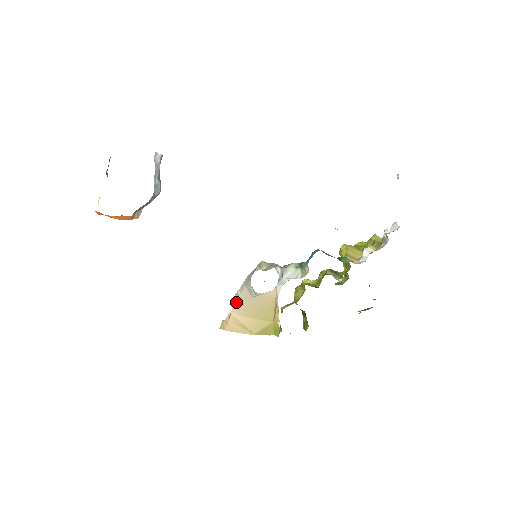
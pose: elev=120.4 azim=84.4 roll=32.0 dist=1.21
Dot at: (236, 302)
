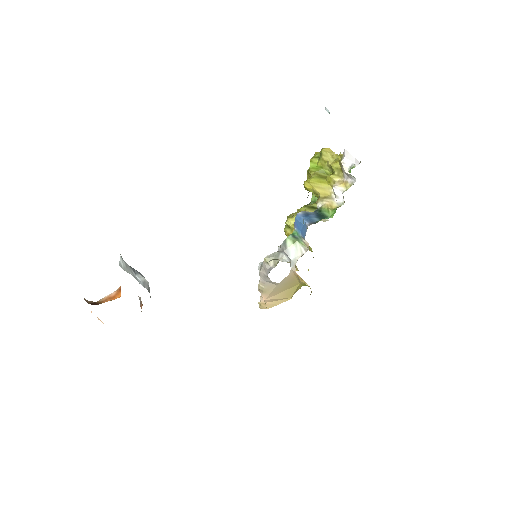
Dot at: (264, 292)
